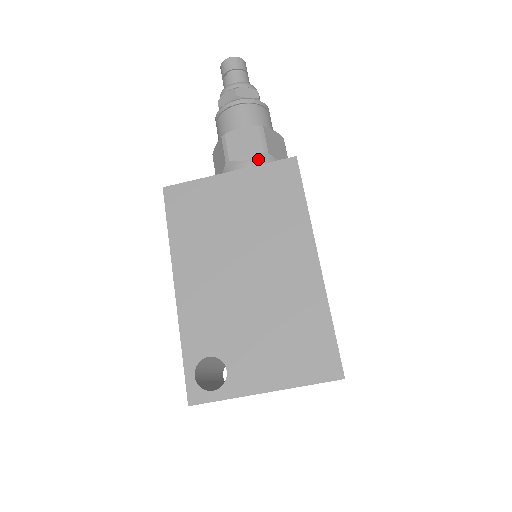
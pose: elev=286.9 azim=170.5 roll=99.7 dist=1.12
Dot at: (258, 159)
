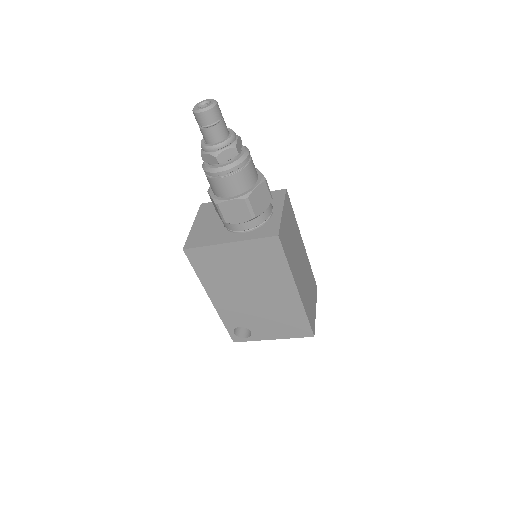
Dot at: (248, 221)
